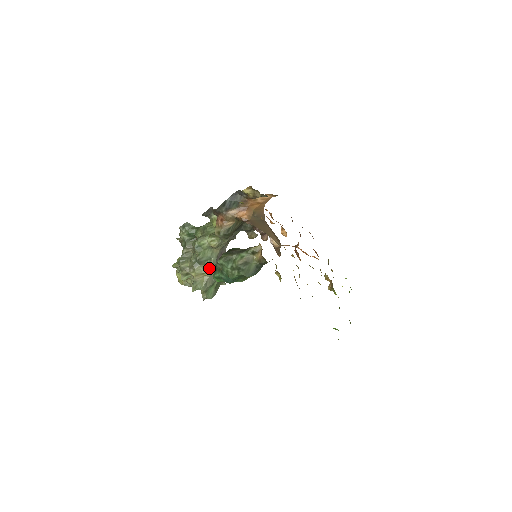
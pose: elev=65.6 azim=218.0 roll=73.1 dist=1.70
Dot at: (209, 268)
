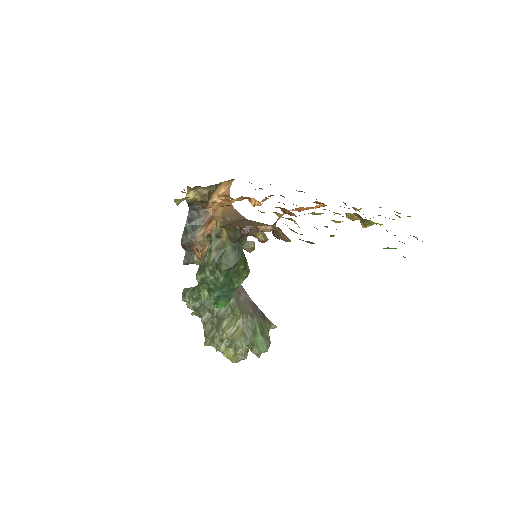
Dot at: (235, 316)
